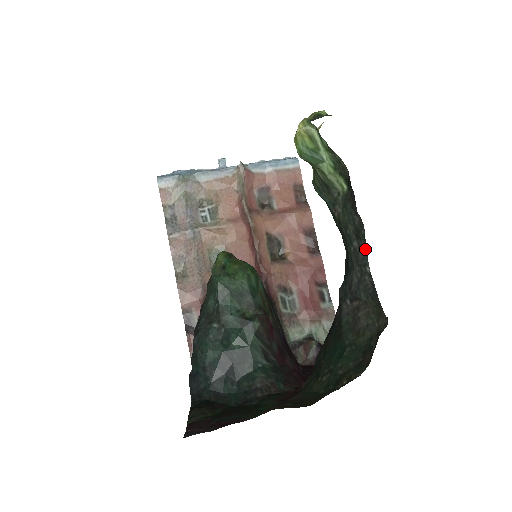
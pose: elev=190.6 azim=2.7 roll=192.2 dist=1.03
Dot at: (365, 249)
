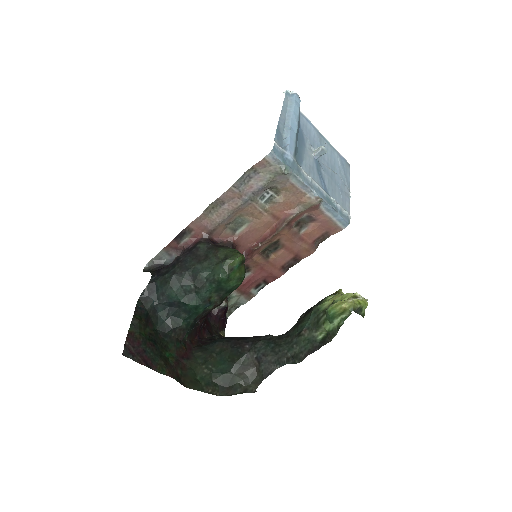
Dot at: (288, 363)
